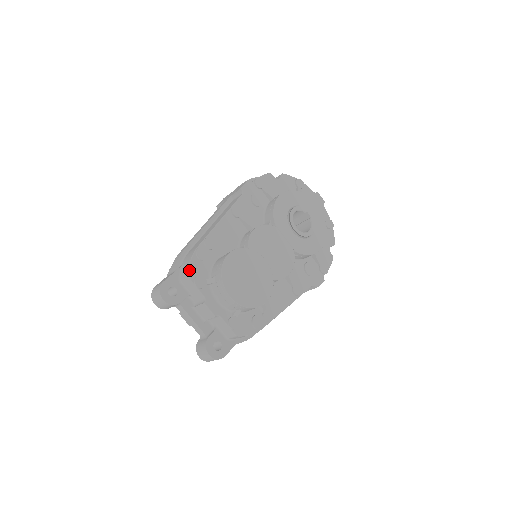
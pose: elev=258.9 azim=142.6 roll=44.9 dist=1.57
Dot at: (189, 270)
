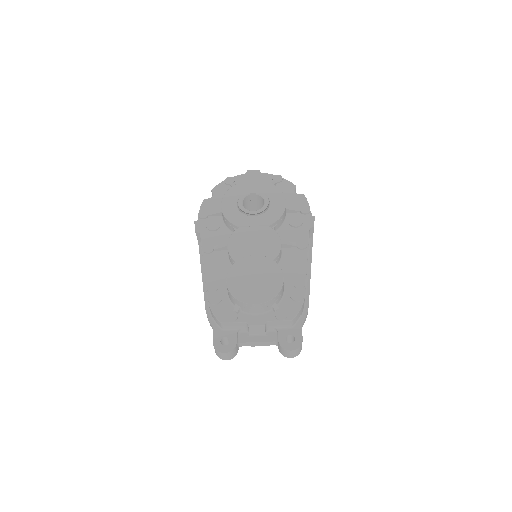
Dot at: (217, 318)
